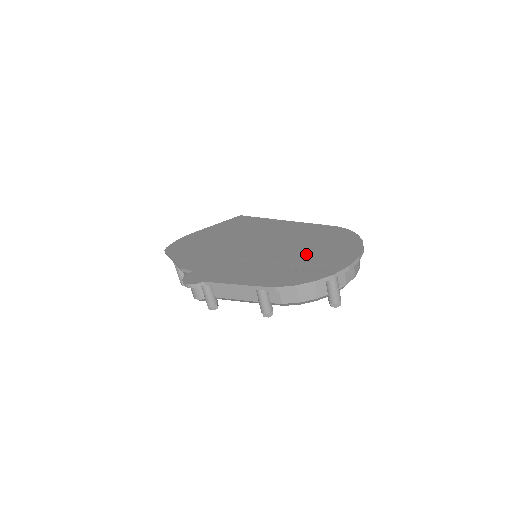
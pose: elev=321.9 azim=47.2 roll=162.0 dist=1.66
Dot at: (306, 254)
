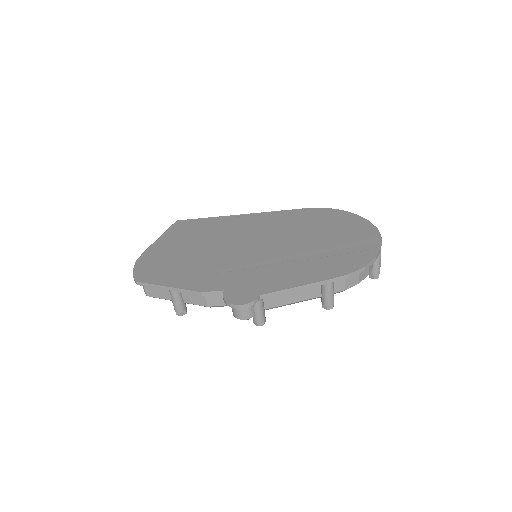
Dot at: (325, 238)
